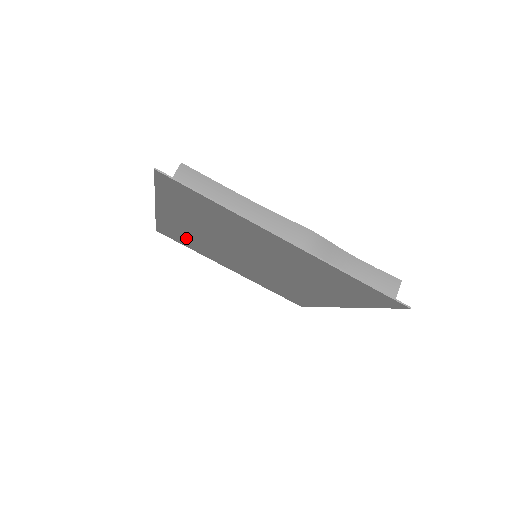
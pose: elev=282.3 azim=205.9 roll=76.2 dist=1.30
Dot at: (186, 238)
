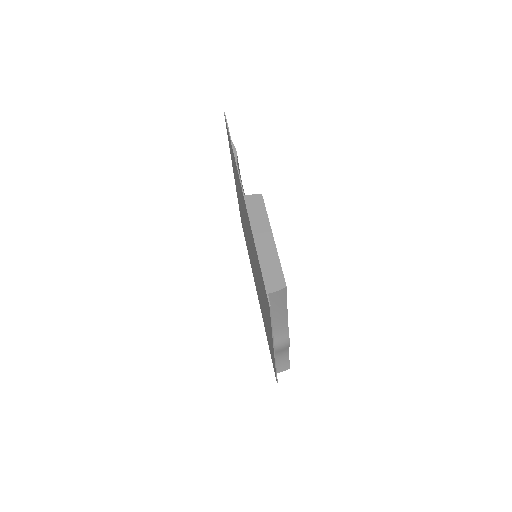
Dot at: occluded
